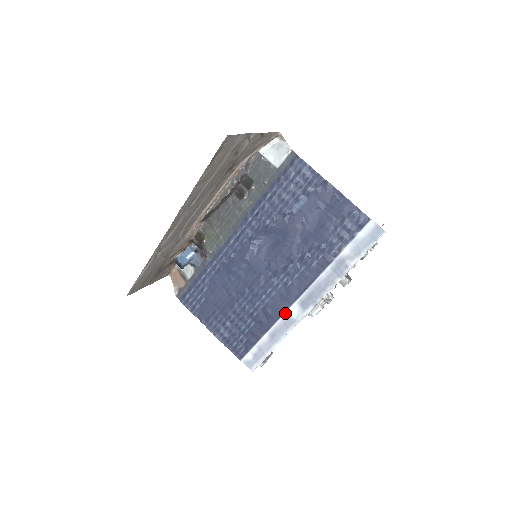
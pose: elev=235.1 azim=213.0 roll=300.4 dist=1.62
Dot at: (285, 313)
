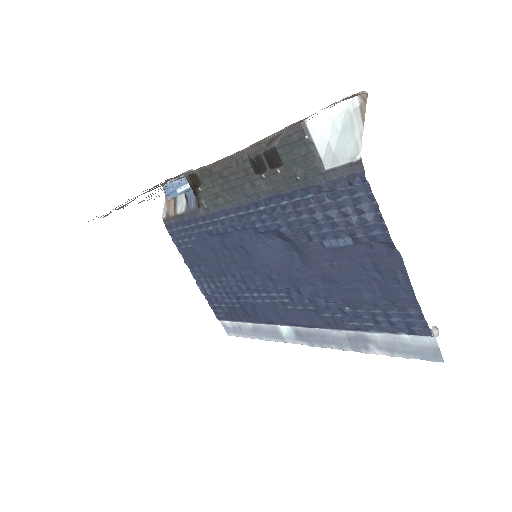
Dot at: (275, 325)
